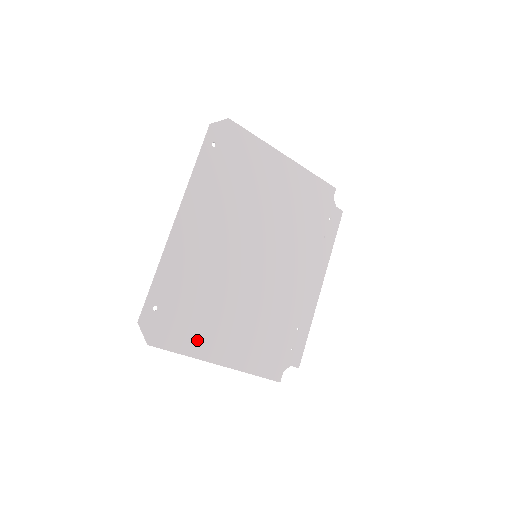
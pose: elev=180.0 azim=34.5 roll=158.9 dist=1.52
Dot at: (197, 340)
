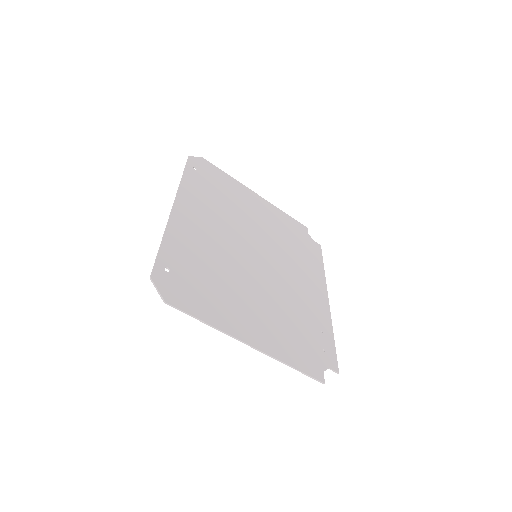
Dot at: (218, 312)
